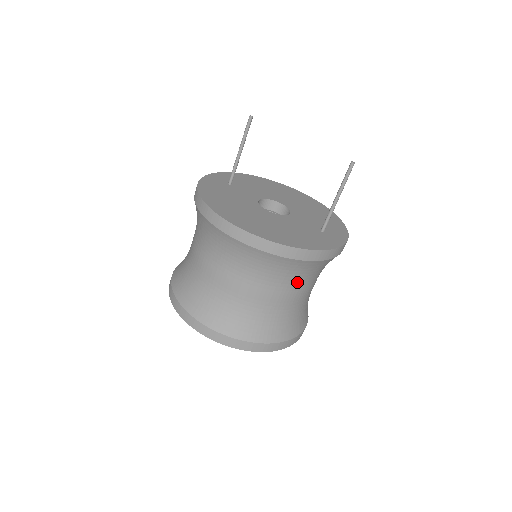
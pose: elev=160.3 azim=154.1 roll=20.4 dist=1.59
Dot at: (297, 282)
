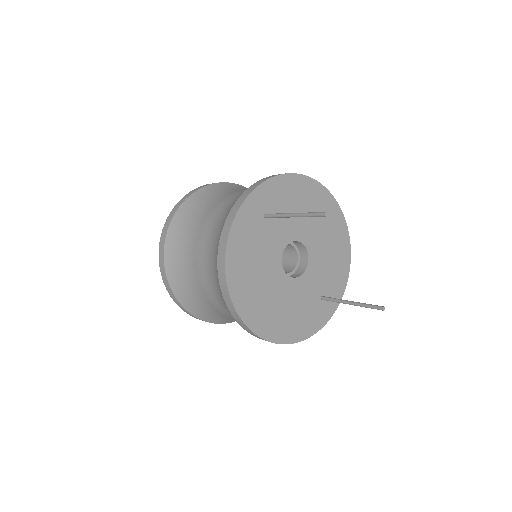
Dot at: occluded
